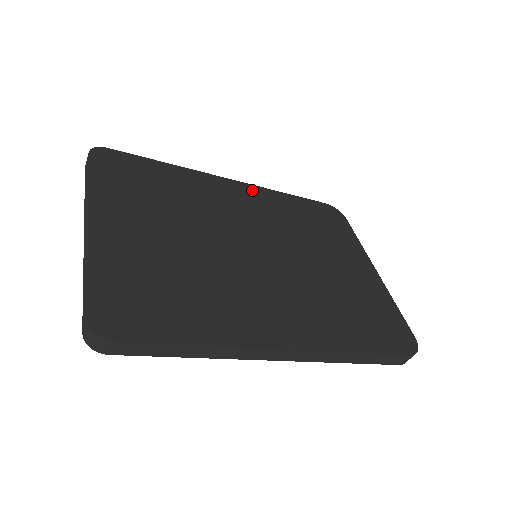
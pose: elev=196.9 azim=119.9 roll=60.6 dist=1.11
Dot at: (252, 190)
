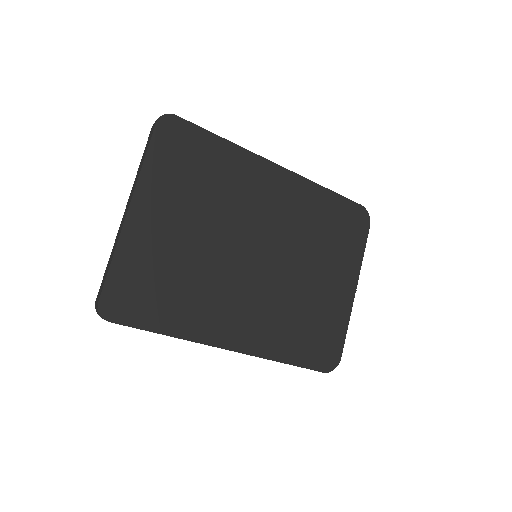
Dot at: (293, 182)
